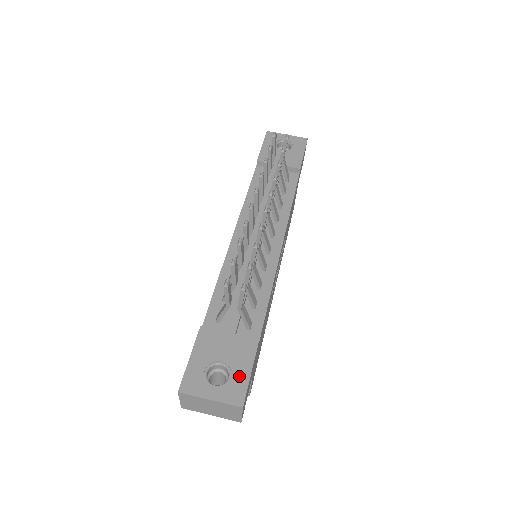
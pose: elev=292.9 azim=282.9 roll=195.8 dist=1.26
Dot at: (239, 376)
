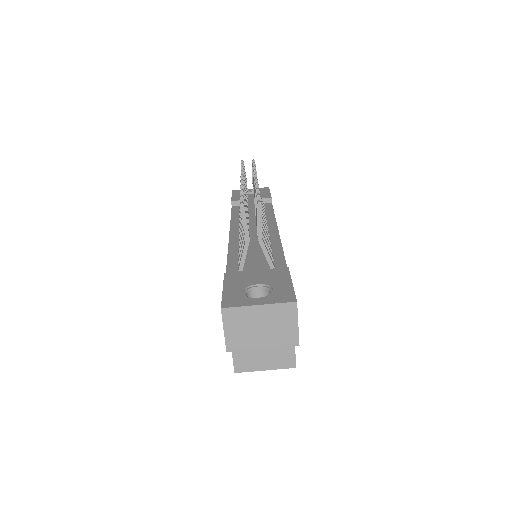
Dot at: (281, 287)
